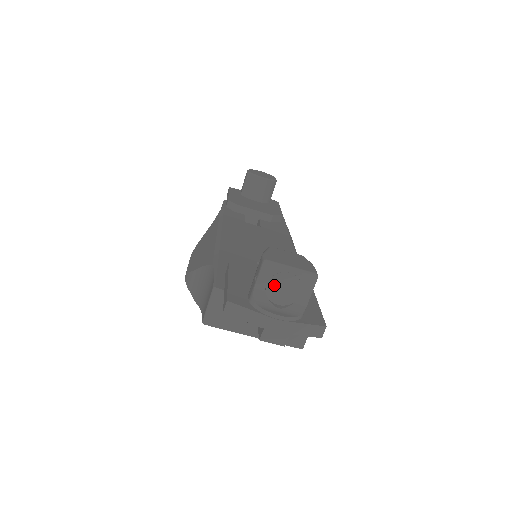
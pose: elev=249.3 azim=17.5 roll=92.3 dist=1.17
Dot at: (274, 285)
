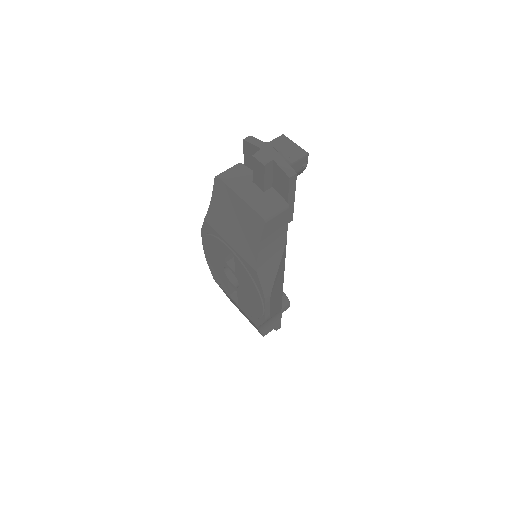
Dot at: (281, 146)
